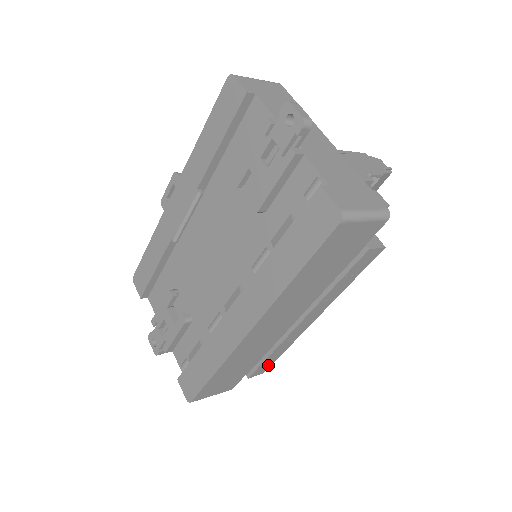
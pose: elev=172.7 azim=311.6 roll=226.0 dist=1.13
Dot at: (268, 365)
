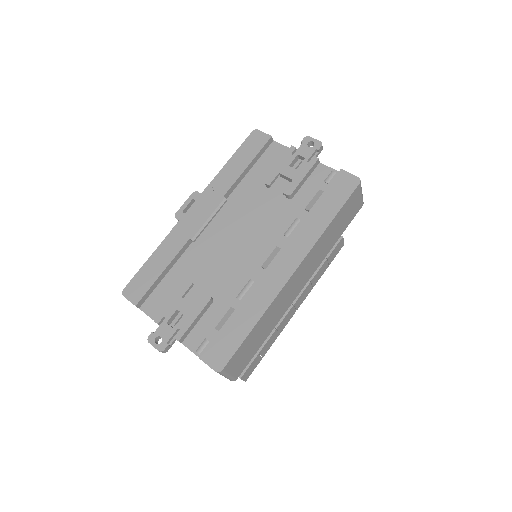
Dot at: (254, 367)
